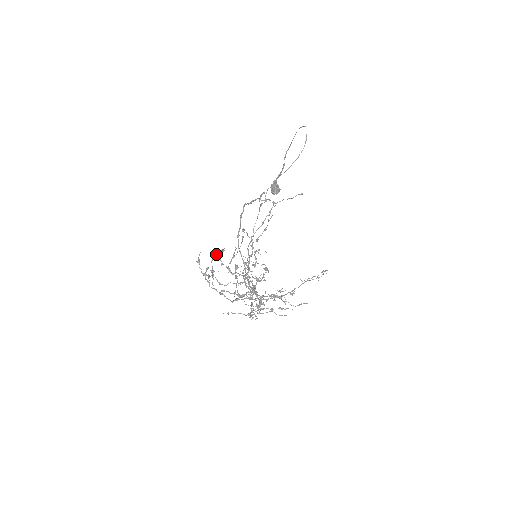
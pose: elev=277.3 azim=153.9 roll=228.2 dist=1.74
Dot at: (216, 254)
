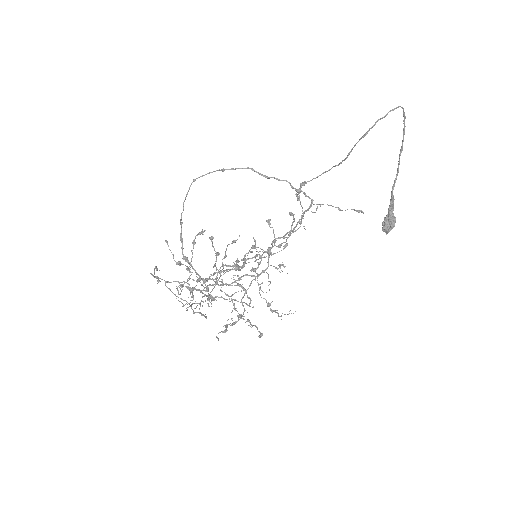
Dot at: occluded
